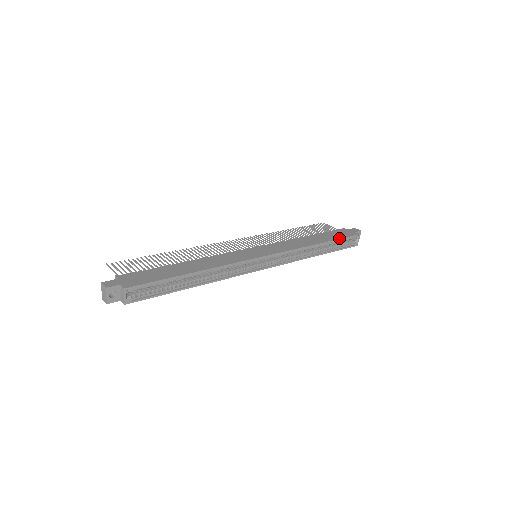
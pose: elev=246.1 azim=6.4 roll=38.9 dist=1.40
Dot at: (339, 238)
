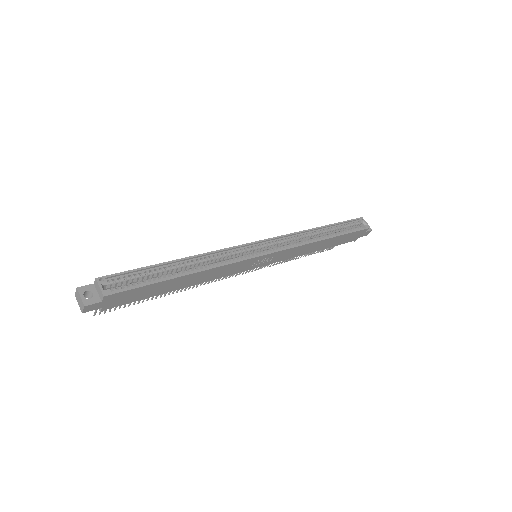
Dot at: (339, 222)
